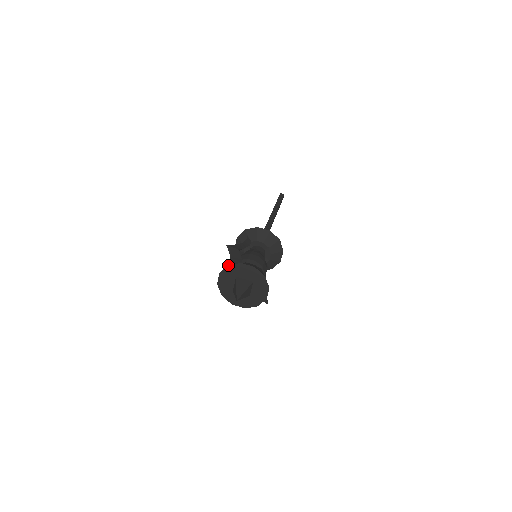
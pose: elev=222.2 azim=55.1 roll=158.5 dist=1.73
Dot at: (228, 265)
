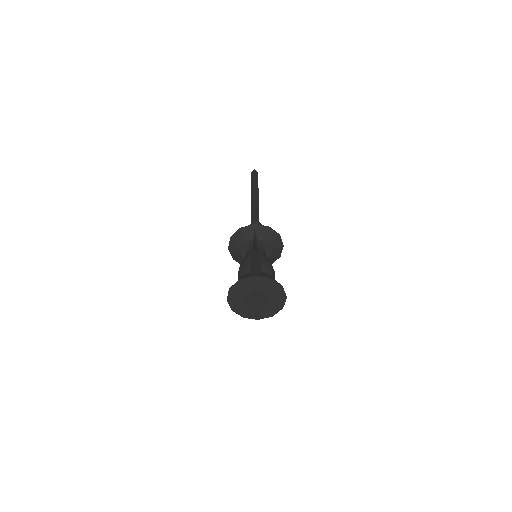
Dot at: (255, 275)
